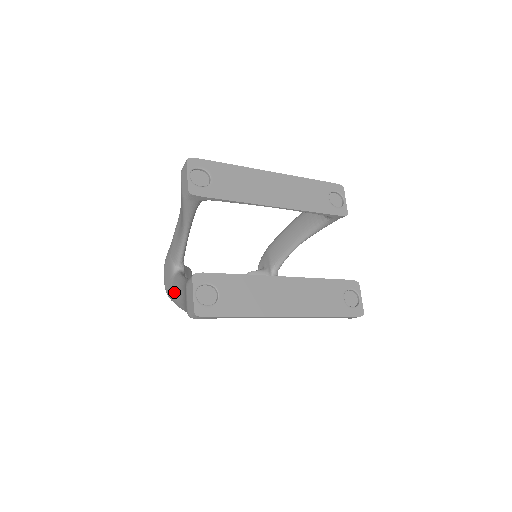
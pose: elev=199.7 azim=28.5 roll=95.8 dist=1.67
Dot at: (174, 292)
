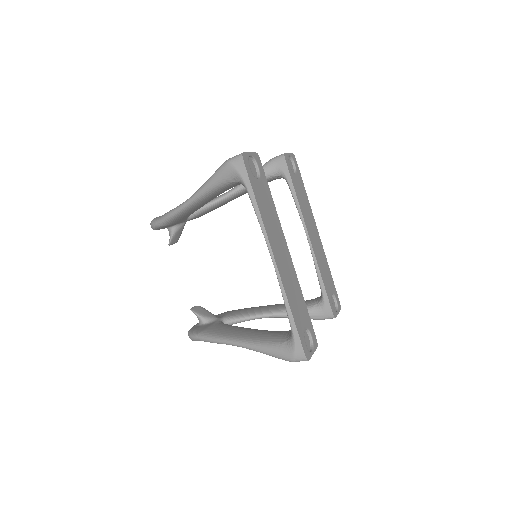
Dot at: occluded
